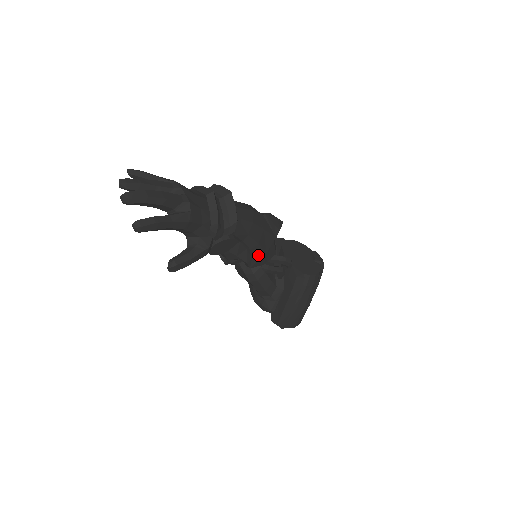
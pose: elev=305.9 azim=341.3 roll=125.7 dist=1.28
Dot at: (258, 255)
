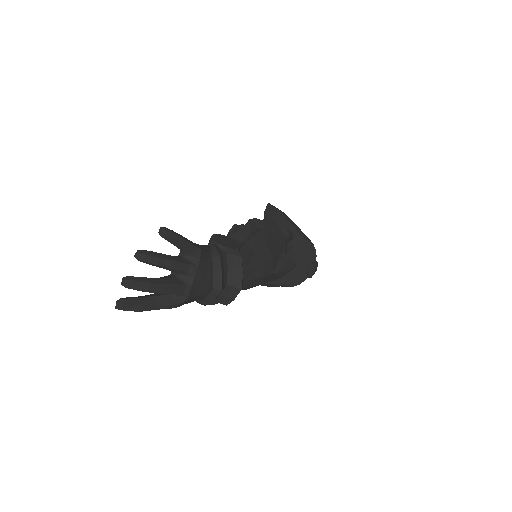
Dot at: occluded
